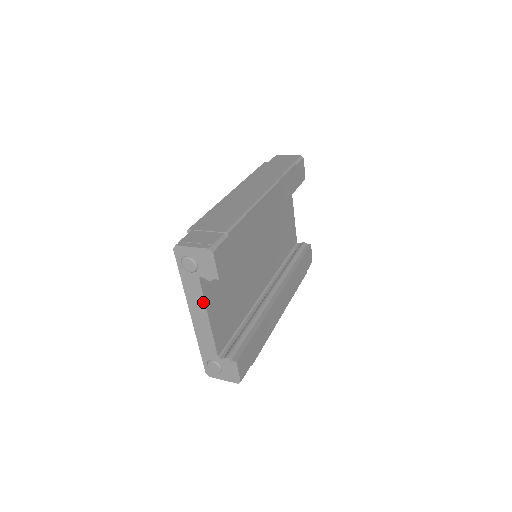
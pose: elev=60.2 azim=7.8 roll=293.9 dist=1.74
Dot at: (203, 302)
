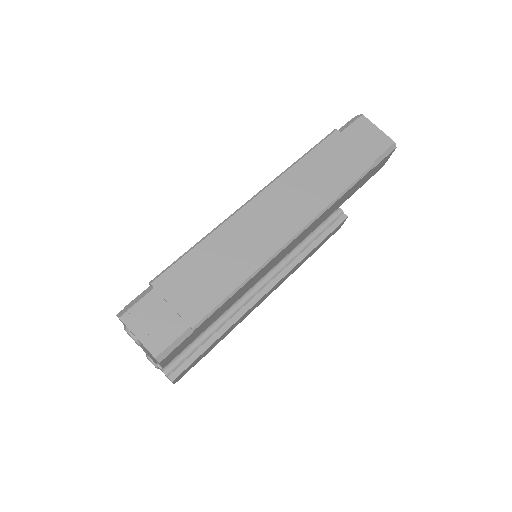
Dot at: occluded
